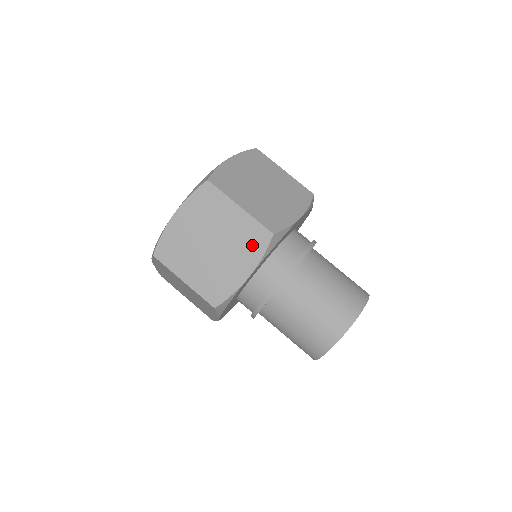
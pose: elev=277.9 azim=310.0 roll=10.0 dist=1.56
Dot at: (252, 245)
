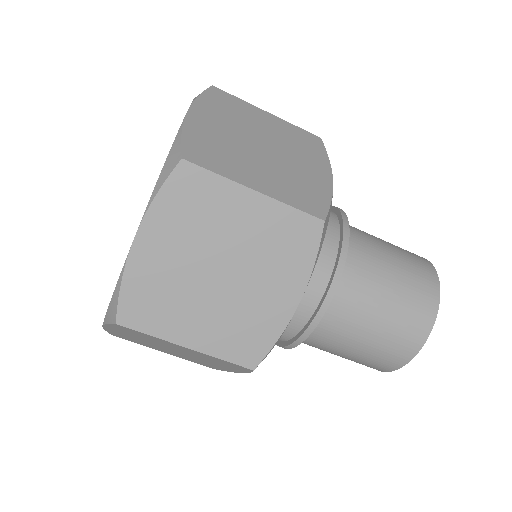
Dot at: (229, 366)
